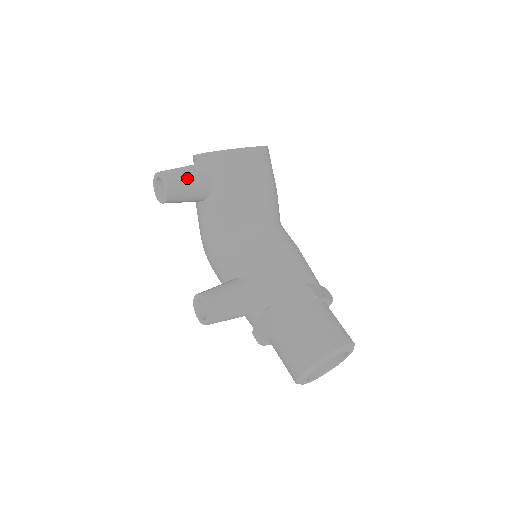
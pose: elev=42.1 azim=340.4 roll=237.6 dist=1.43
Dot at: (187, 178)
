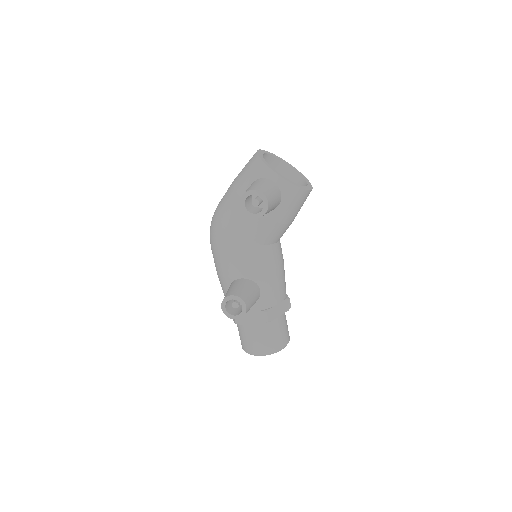
Dot at: (274, 204)
